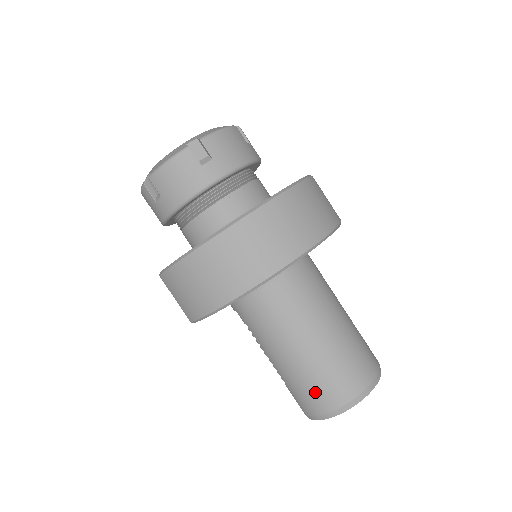
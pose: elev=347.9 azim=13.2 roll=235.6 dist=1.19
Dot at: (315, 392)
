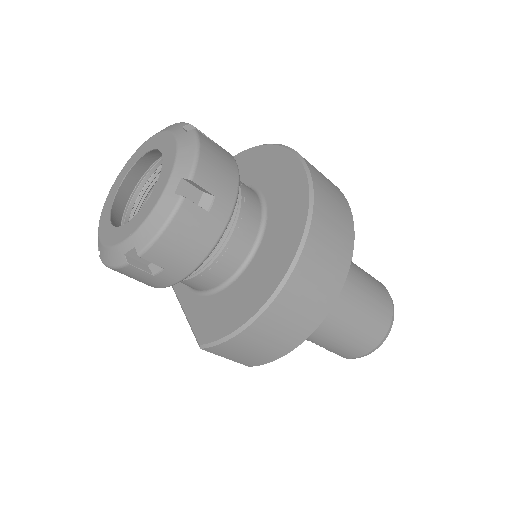
Dot at: (361, 343)
